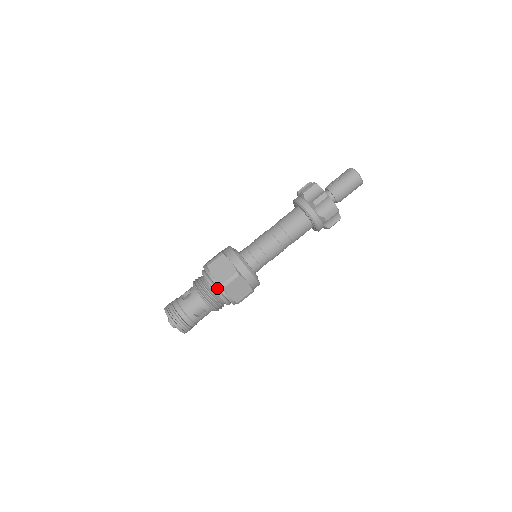
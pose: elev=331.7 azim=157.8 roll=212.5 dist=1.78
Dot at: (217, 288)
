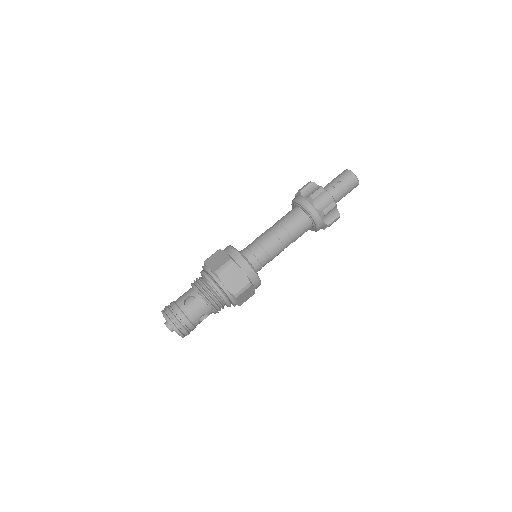
Dot at: (226, 296)
